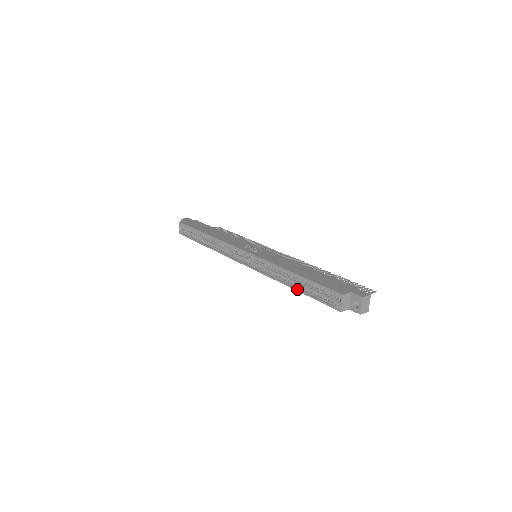
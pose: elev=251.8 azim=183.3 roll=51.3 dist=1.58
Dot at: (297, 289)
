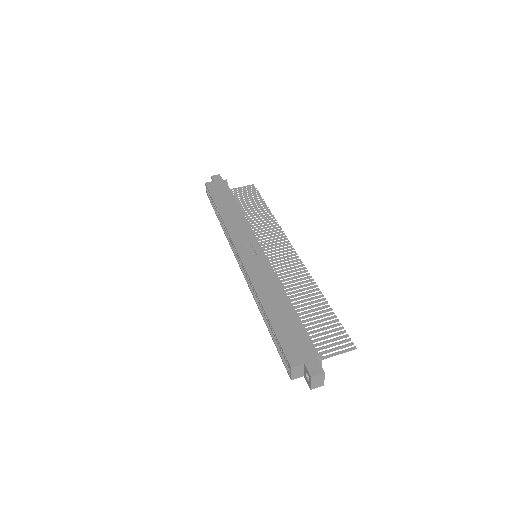
Dot at: (267, 327)
